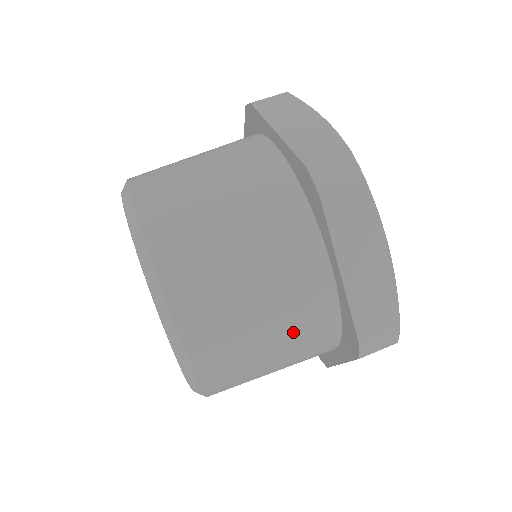
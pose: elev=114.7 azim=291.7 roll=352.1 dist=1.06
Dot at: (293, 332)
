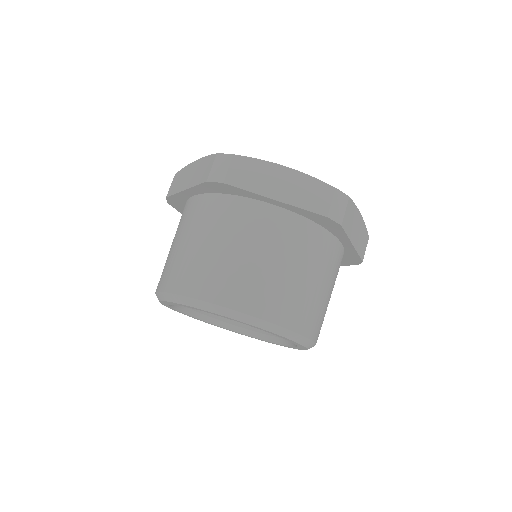
Dot at: (298, 253)
